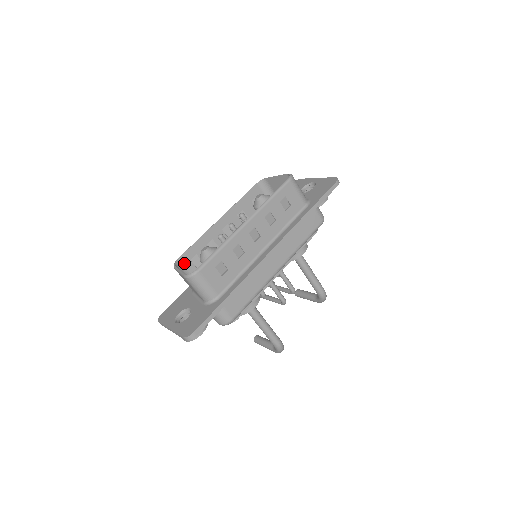
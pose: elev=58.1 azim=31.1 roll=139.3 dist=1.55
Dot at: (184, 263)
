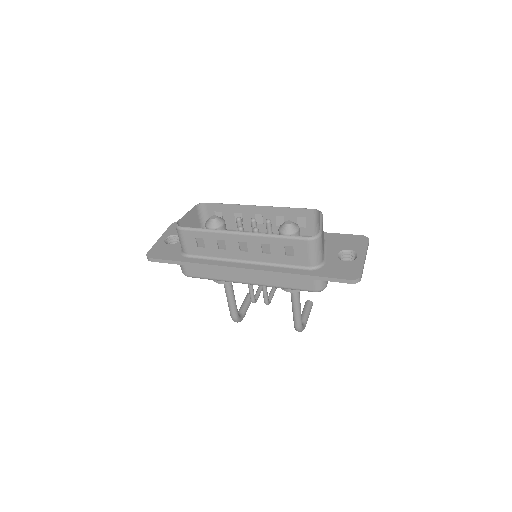
Dot at: (208, 209)
